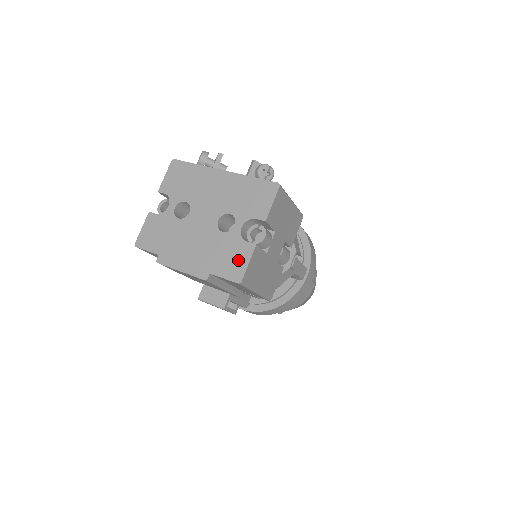
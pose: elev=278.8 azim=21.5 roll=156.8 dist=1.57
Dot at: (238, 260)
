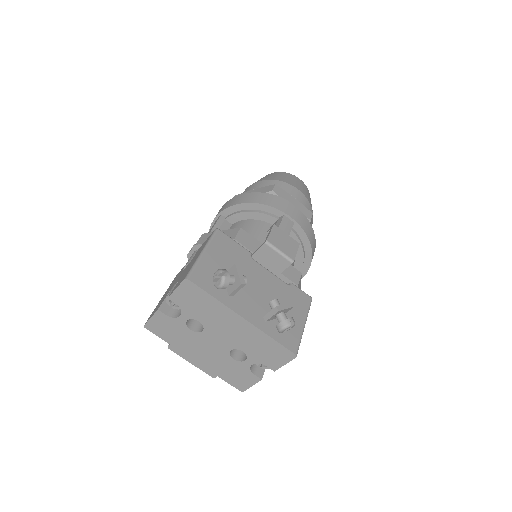
Dot at: (244, 381)
